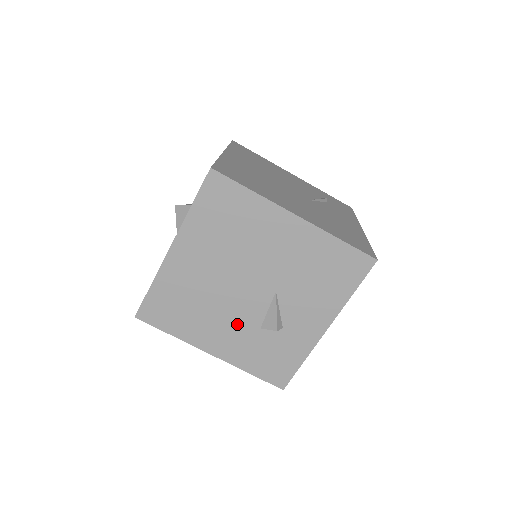
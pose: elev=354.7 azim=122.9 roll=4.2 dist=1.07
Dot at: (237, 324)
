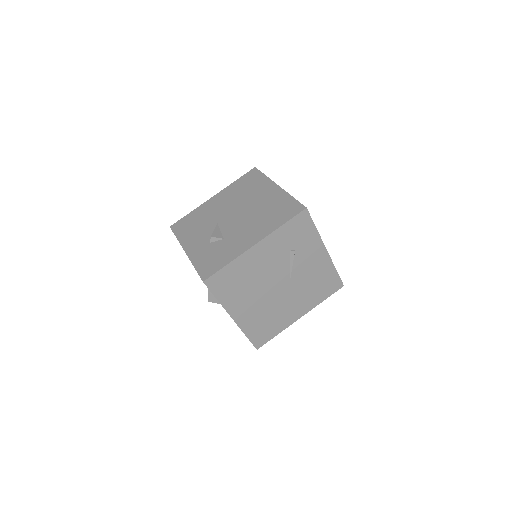
Dot at: occluded
